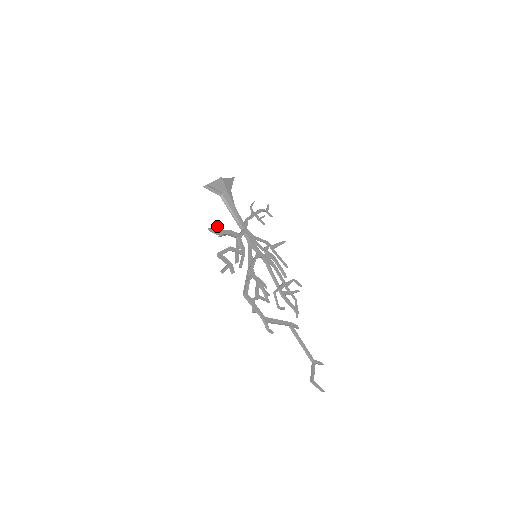
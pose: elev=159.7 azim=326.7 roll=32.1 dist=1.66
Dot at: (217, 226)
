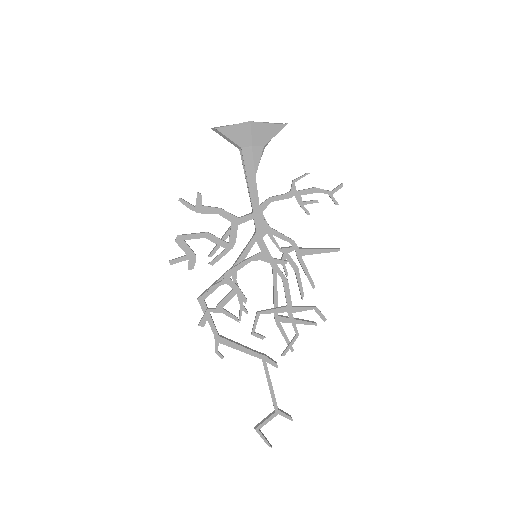
Dot at: (197, 198)
